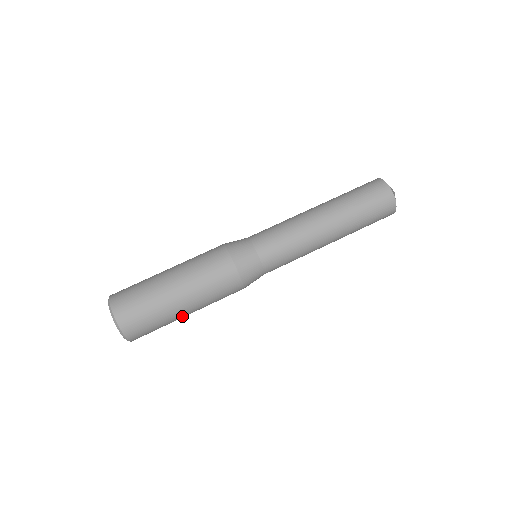
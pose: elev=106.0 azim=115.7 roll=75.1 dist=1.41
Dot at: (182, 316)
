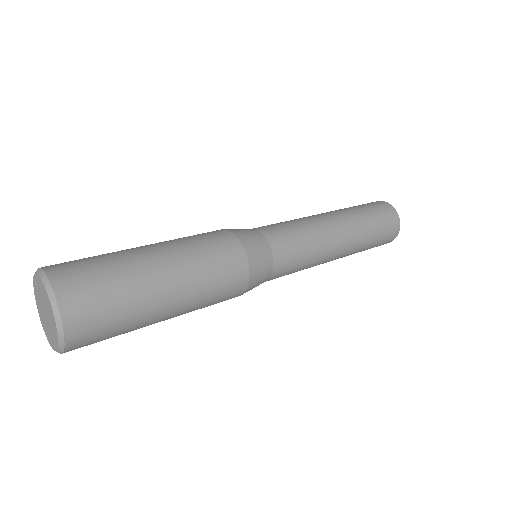
Dot at: (148, 263)
